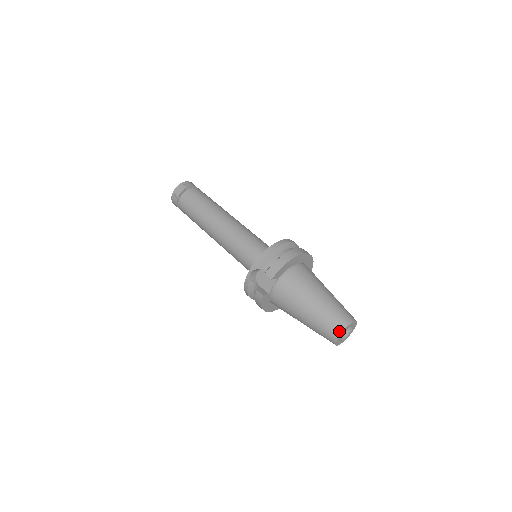
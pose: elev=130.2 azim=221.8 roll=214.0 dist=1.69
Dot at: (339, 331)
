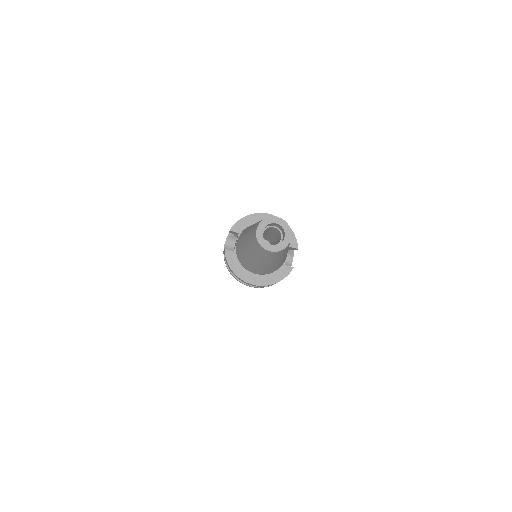
Dot at: (257, 225)
